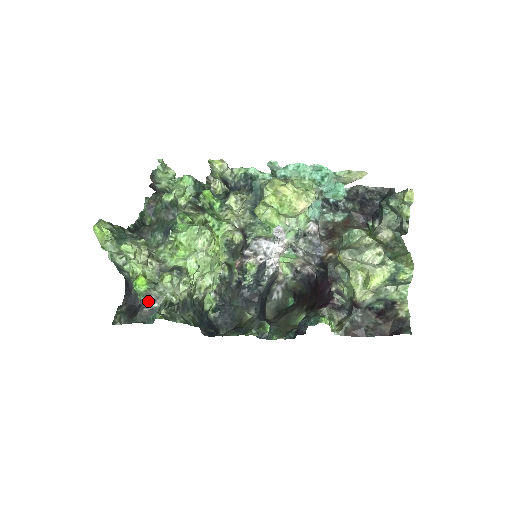
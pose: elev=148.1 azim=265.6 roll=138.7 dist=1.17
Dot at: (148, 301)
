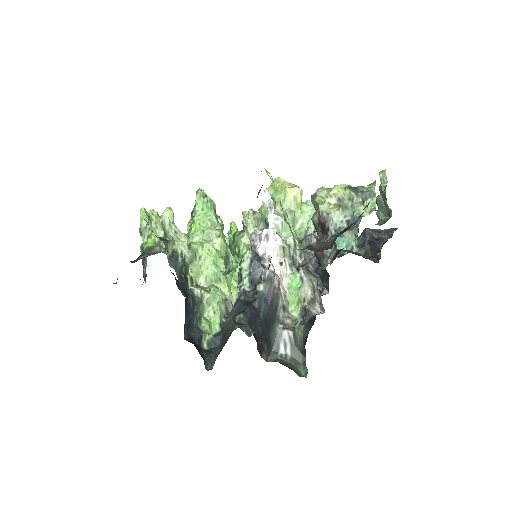
Dot at: (148, 253)
